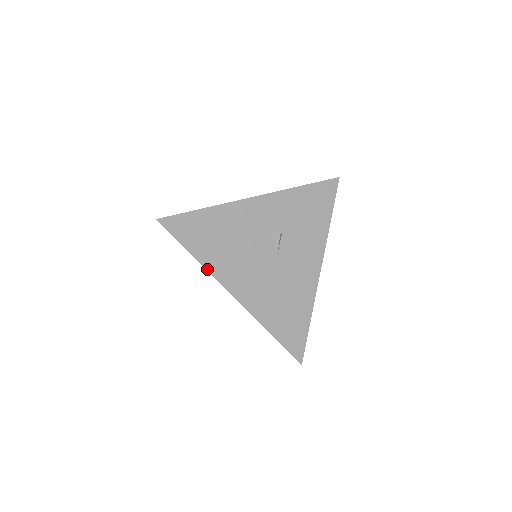
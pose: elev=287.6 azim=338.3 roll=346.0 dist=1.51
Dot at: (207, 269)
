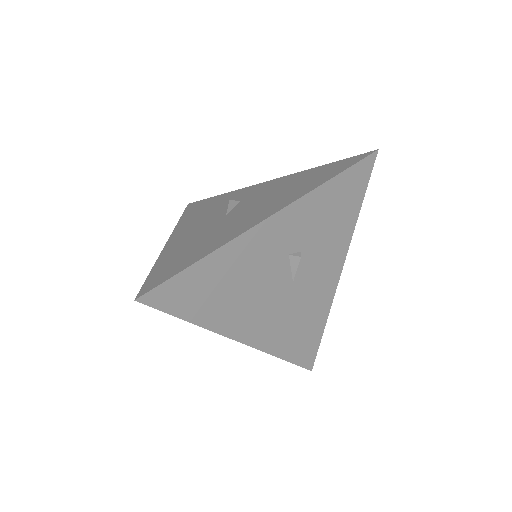
Dot at: (210, 329)
